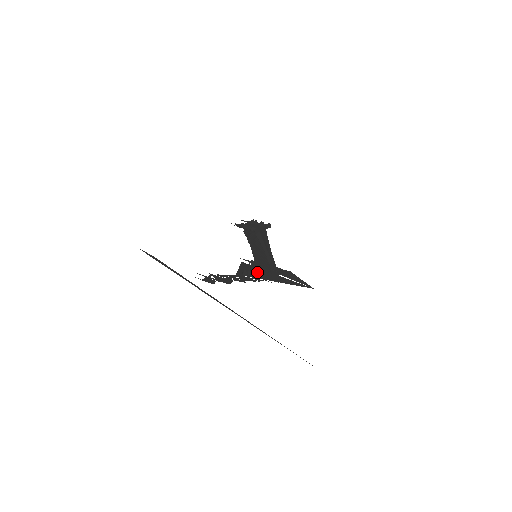
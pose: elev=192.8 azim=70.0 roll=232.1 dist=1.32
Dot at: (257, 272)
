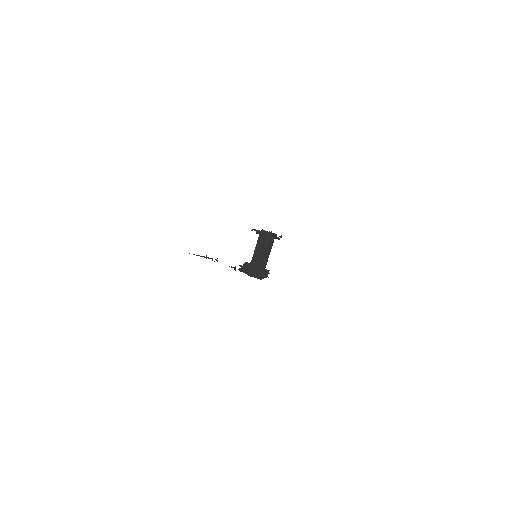
Dot at: (249, 269)
